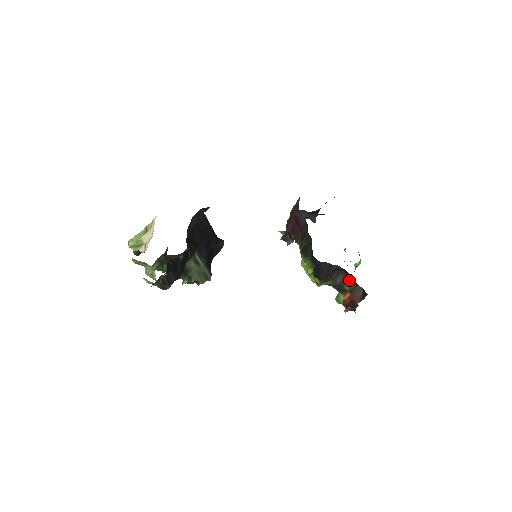
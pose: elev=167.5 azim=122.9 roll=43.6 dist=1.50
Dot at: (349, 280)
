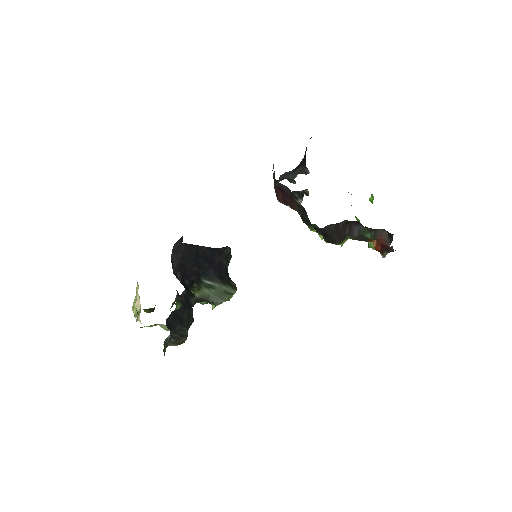
Dot at: (365, 228)
